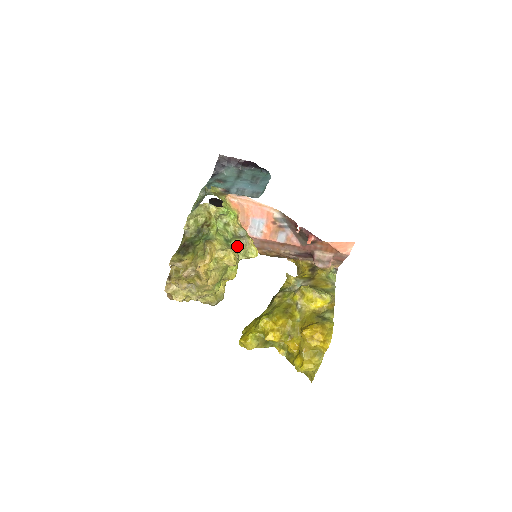
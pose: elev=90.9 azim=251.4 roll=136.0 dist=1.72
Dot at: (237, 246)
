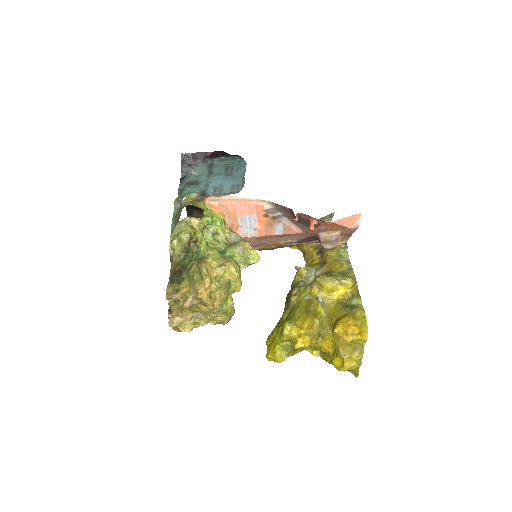
Dot at: (234, 255)
